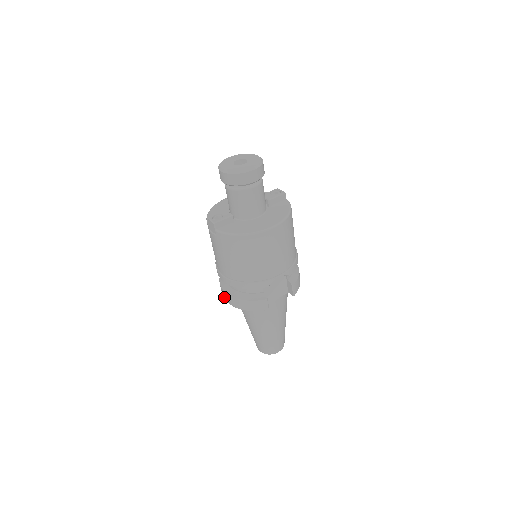
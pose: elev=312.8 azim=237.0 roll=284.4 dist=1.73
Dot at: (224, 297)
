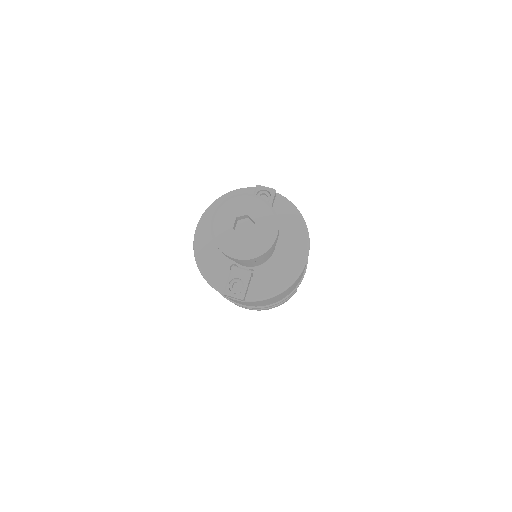
Dot at: occluded
